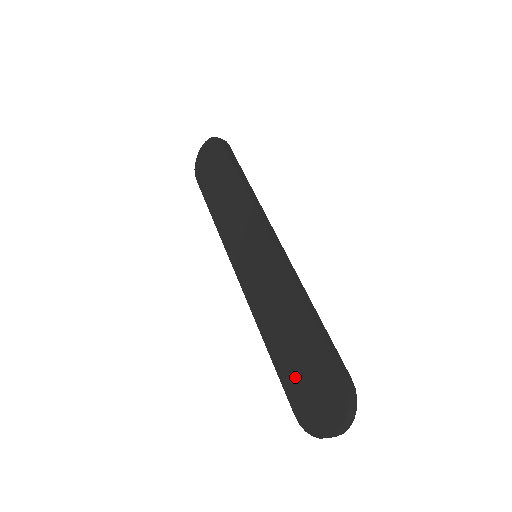
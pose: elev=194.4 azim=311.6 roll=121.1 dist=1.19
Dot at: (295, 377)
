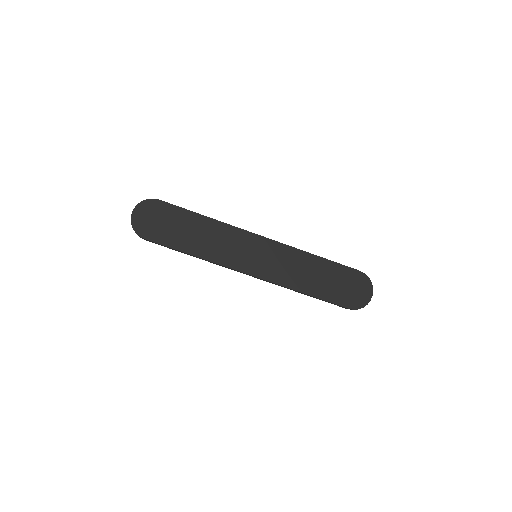
Dot at: (336, 292)
